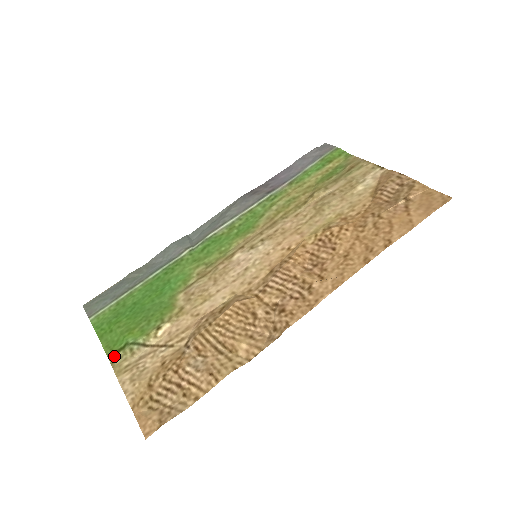
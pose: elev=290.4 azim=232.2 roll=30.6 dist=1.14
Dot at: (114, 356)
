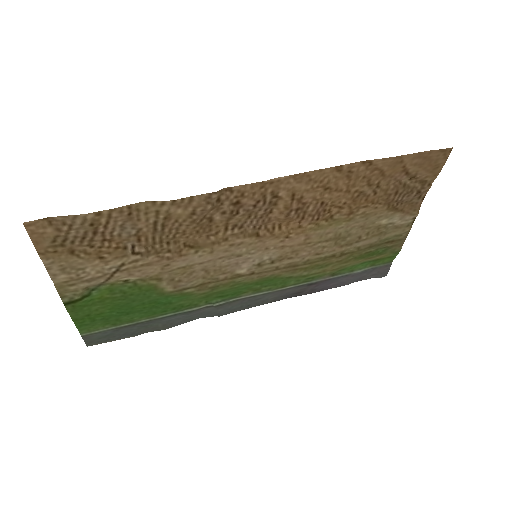
Dot at: (70, 300)
